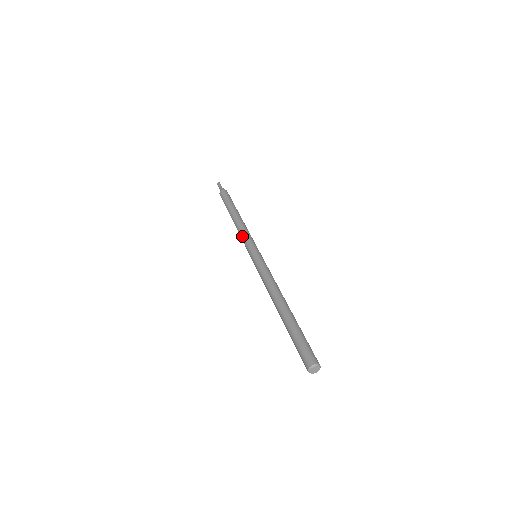
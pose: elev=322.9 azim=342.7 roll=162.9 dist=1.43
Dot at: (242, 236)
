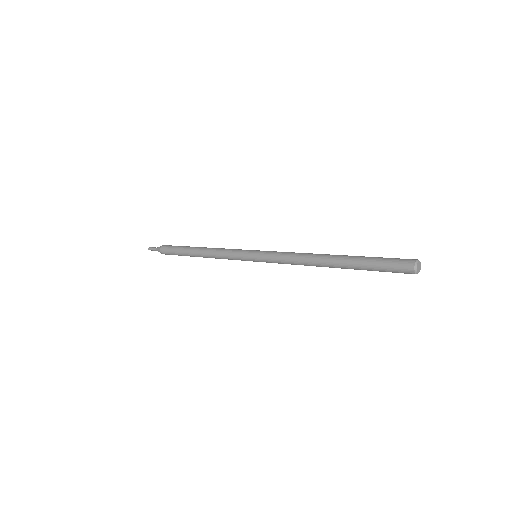
Dot at: (225, 254)
